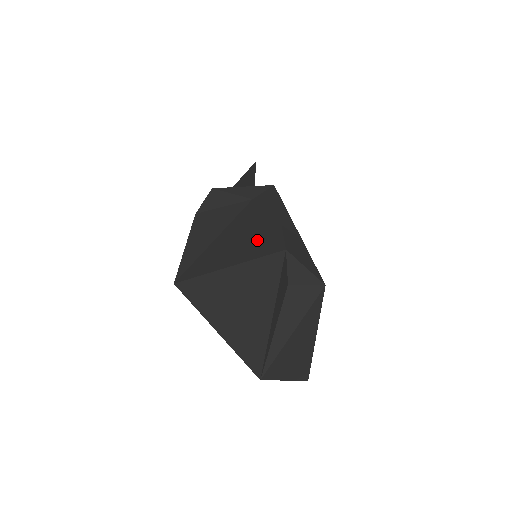
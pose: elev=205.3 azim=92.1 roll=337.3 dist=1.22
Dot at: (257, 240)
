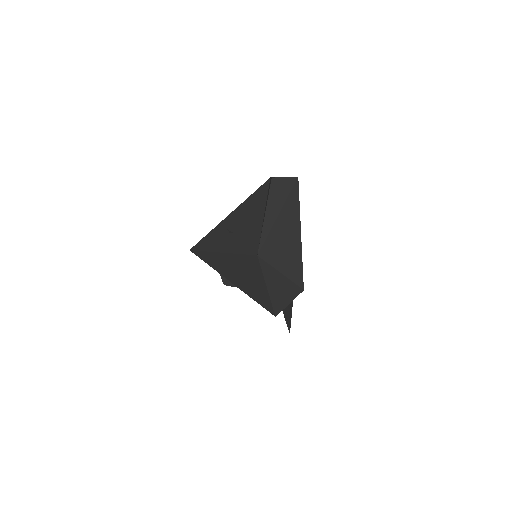
Dot at: occluded
